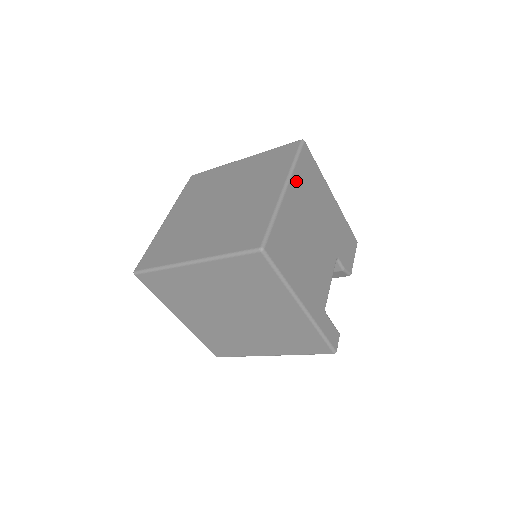
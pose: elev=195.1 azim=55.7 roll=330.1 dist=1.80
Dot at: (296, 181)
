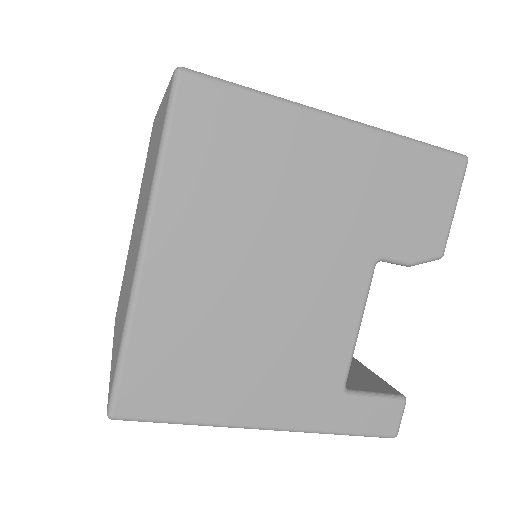
Dot at: (175, 205)
